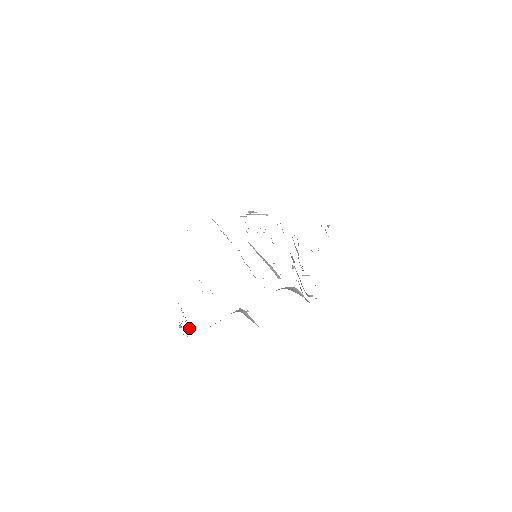
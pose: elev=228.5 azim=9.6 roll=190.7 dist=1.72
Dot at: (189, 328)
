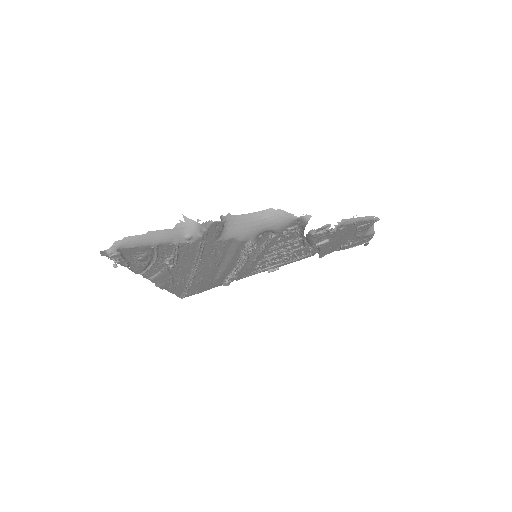
Dot at: (120, 254)
